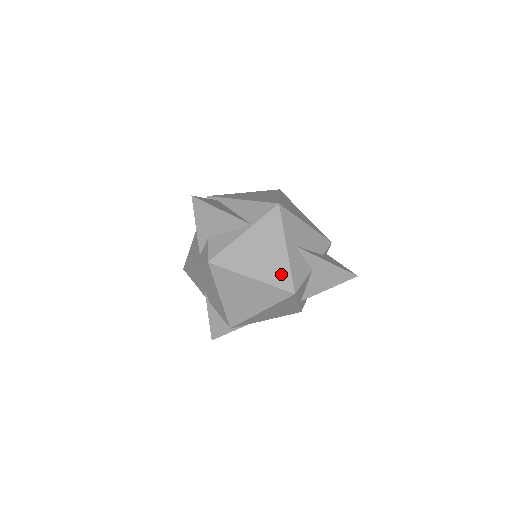
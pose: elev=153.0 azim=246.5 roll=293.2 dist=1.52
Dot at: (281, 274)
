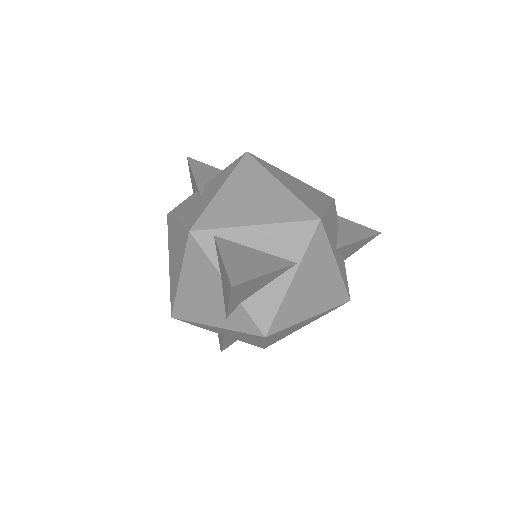
Dot at: (336, 292)
